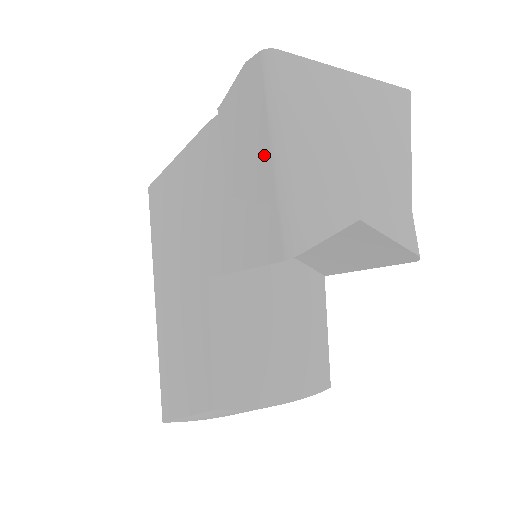
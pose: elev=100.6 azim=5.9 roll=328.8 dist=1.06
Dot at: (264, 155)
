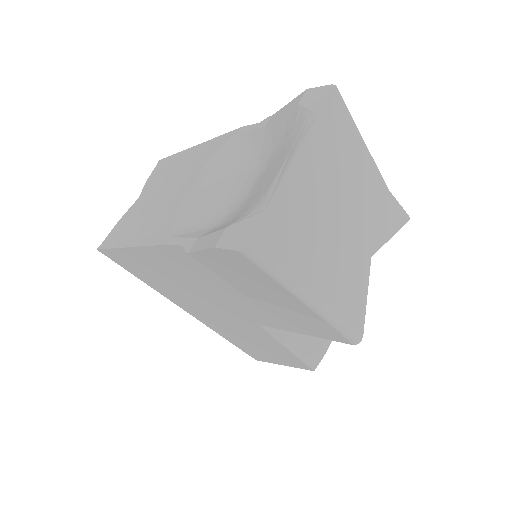
Dot at: (290, 299)
